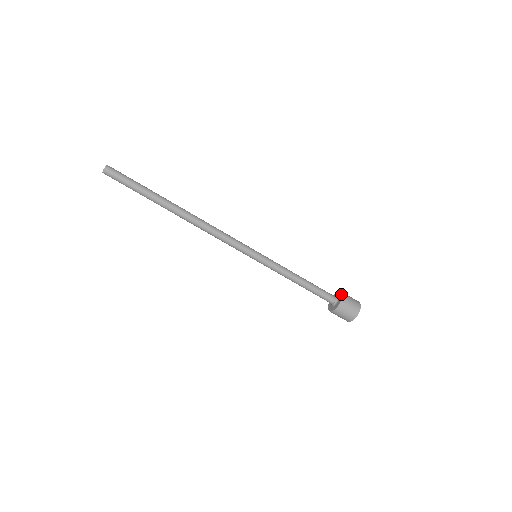
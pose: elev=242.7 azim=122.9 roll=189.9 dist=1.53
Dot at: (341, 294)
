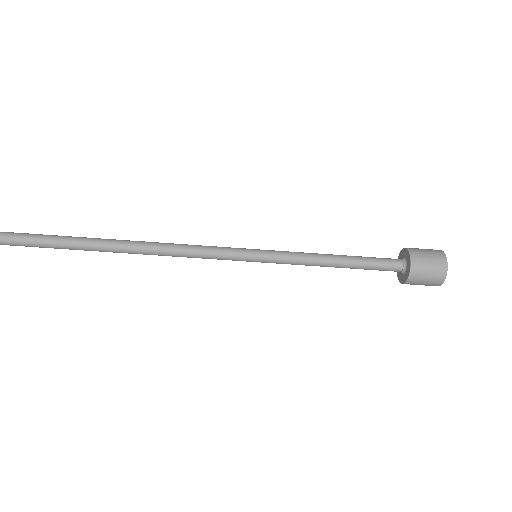
Dot at: (406, 251)
